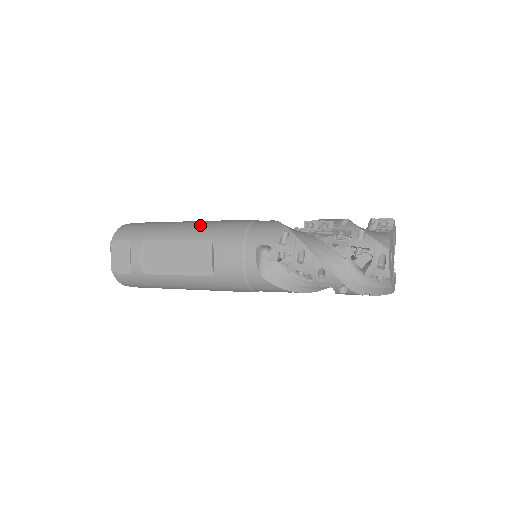
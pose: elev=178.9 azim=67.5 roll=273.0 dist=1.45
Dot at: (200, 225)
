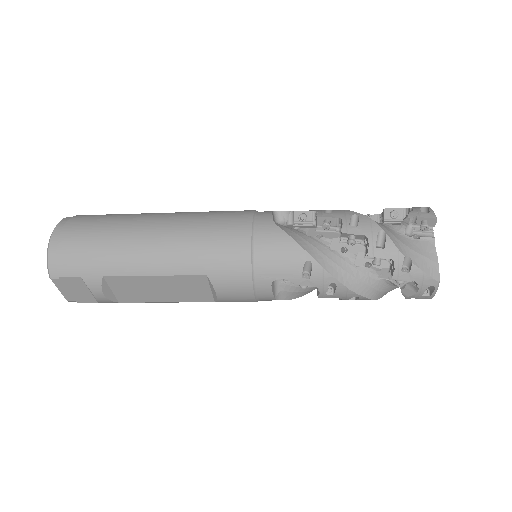
Dot at: (178, 248)
